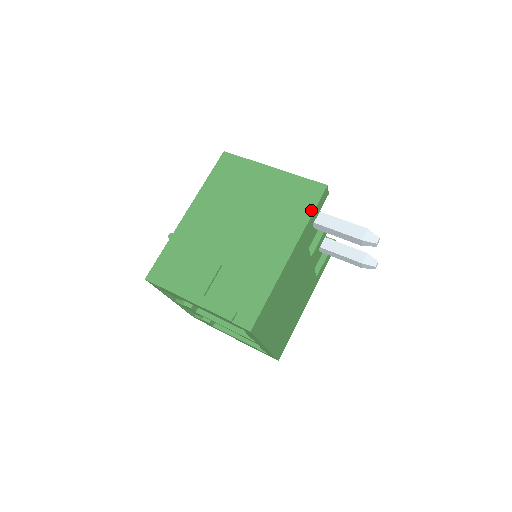
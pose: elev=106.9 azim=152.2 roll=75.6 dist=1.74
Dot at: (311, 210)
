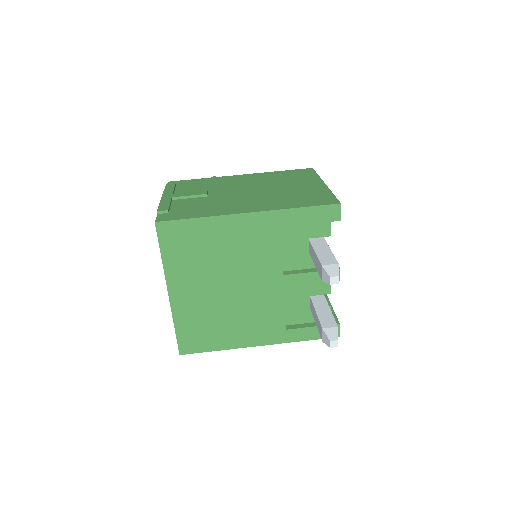
Dot at: (305, 205)
